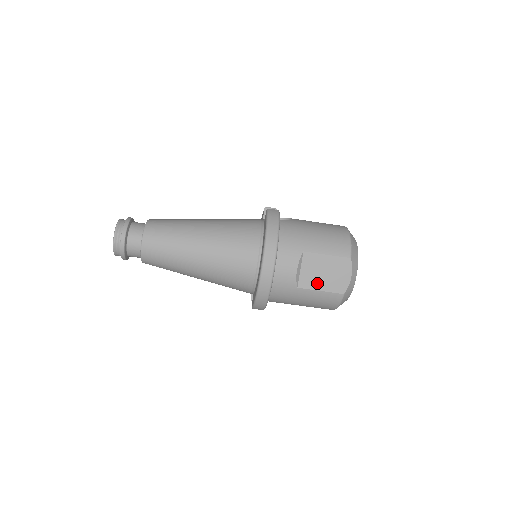
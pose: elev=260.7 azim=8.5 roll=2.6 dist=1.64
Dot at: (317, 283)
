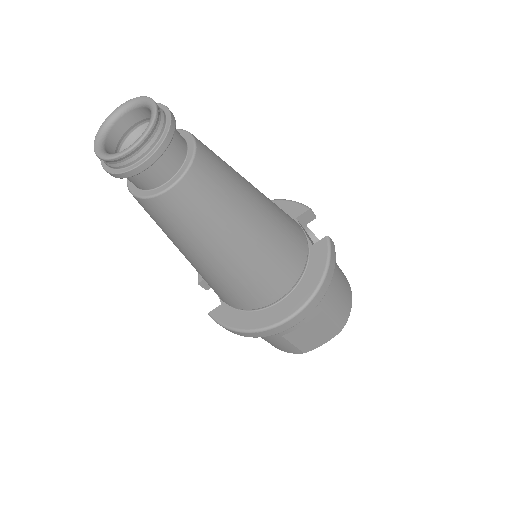
Dot at: (299, 338)
